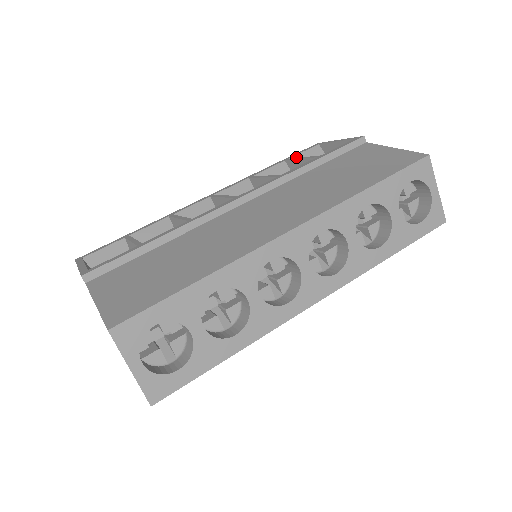
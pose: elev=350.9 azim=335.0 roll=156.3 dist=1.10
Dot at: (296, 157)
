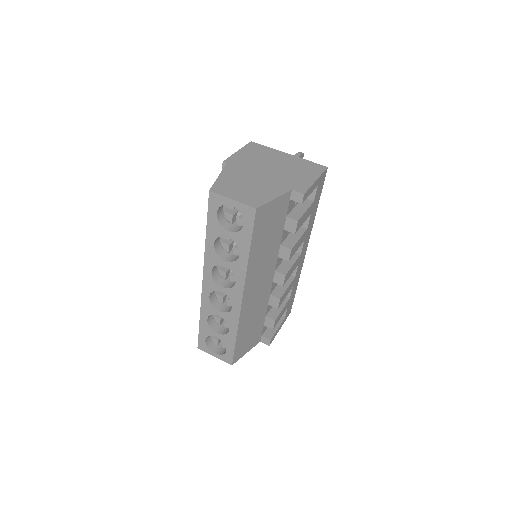
Dot at: occluded
